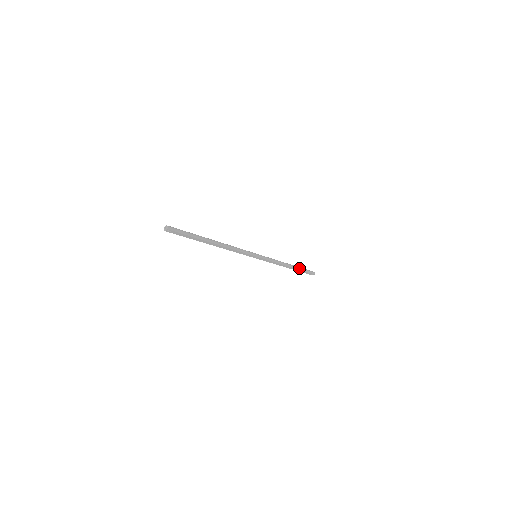
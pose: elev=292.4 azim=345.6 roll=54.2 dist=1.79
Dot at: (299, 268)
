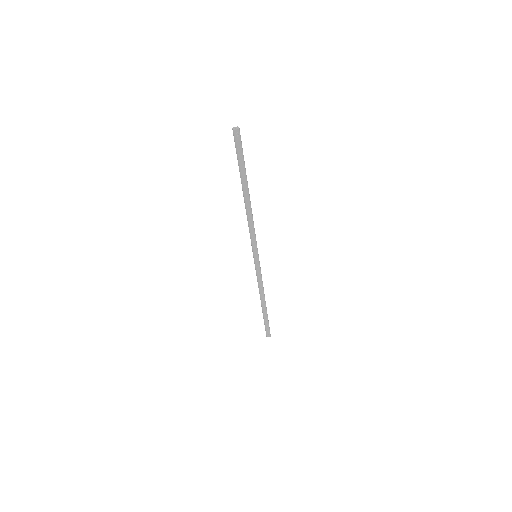
Dot at: occluded
